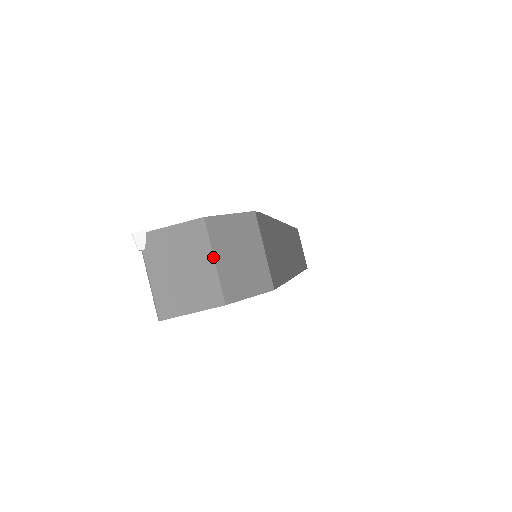
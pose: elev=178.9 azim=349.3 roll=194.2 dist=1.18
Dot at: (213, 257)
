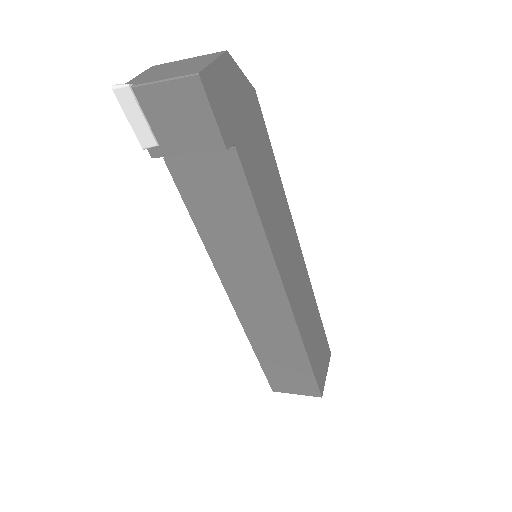
Dot at: (184, 59)
